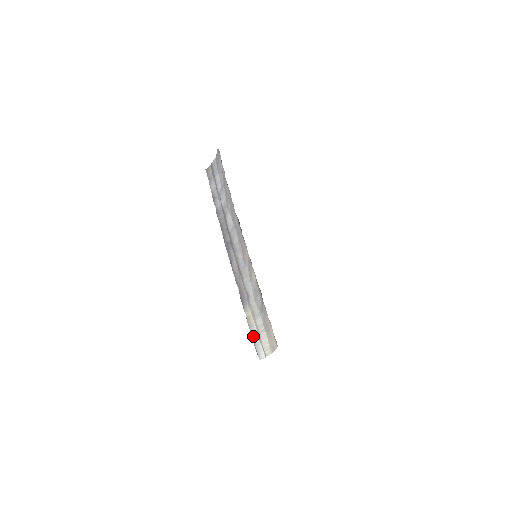
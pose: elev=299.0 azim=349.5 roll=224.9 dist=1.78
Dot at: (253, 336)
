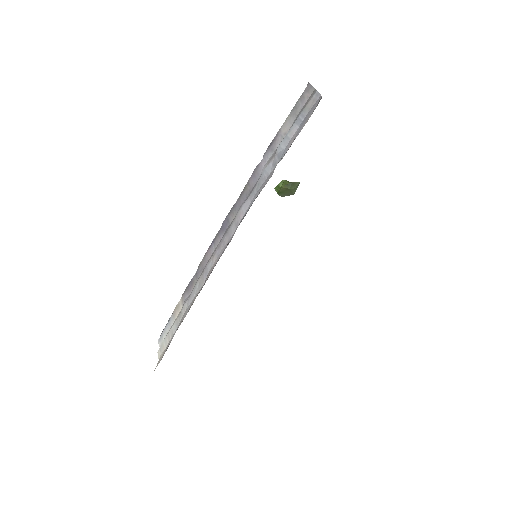
Dot at: (168, 323)
